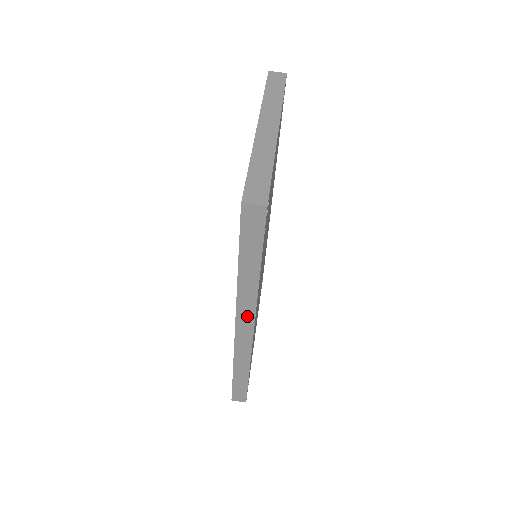
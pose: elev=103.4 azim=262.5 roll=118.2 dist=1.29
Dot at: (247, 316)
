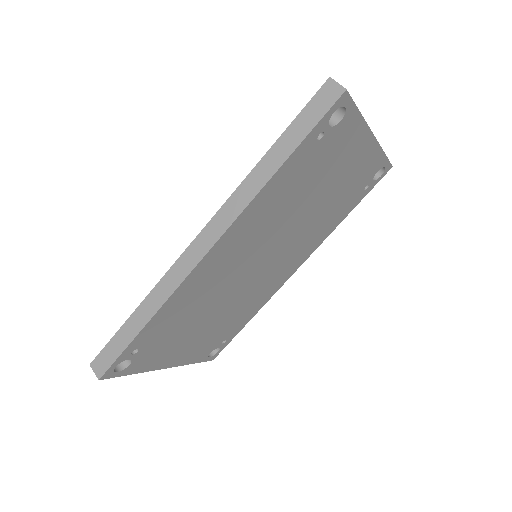
Dot at: (224, 220)
